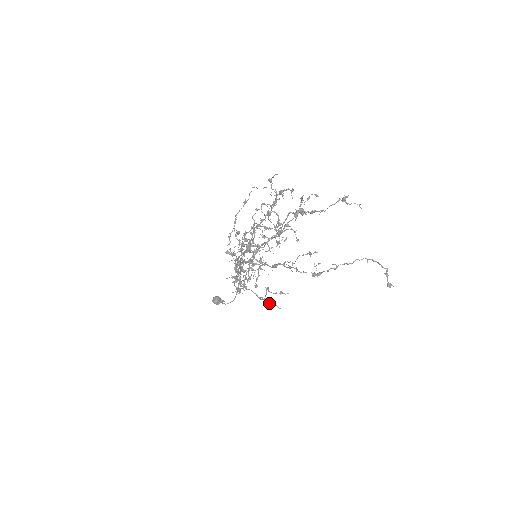
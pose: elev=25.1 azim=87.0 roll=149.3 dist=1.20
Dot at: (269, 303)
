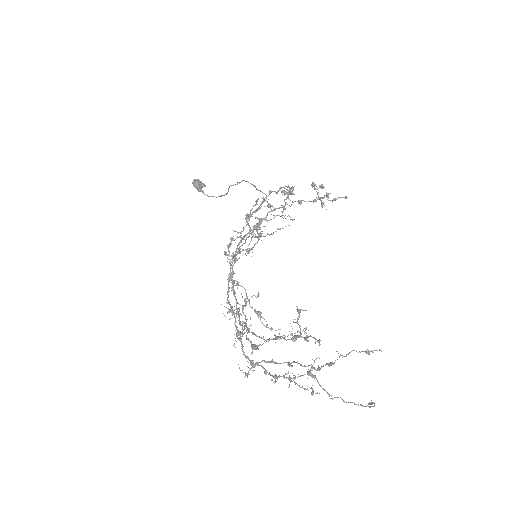
Dot at: (257, 315)
